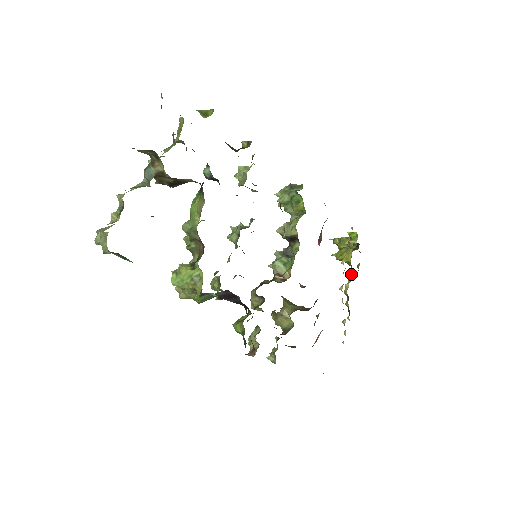
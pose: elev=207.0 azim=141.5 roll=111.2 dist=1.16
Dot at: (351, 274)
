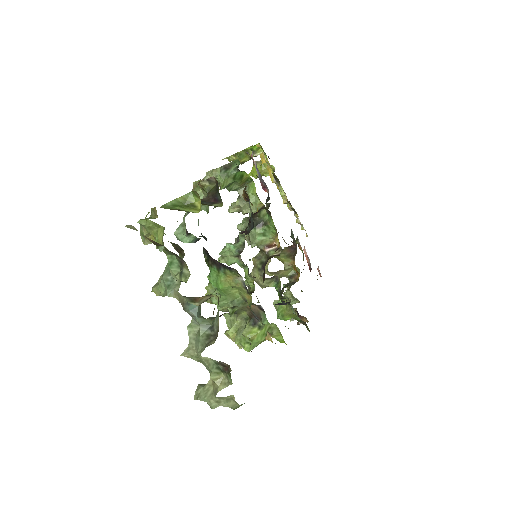
Dot at: (278, 182)
